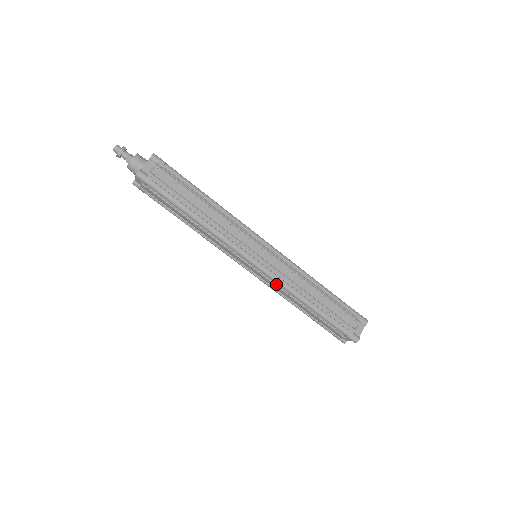
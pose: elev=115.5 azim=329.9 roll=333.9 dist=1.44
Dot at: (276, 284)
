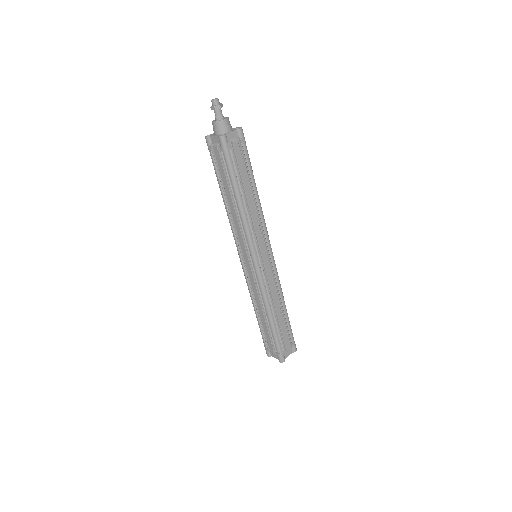
Dot at: (258, 287)
